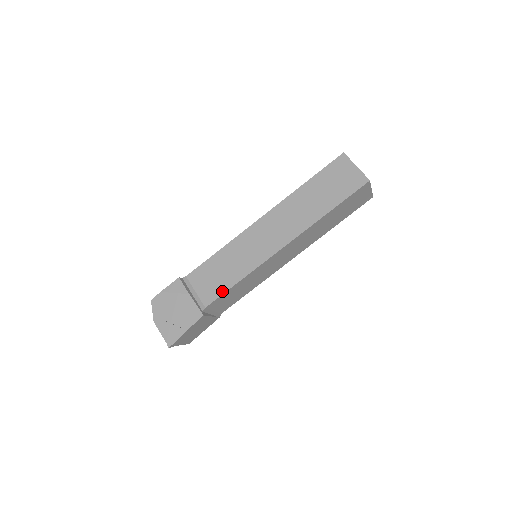
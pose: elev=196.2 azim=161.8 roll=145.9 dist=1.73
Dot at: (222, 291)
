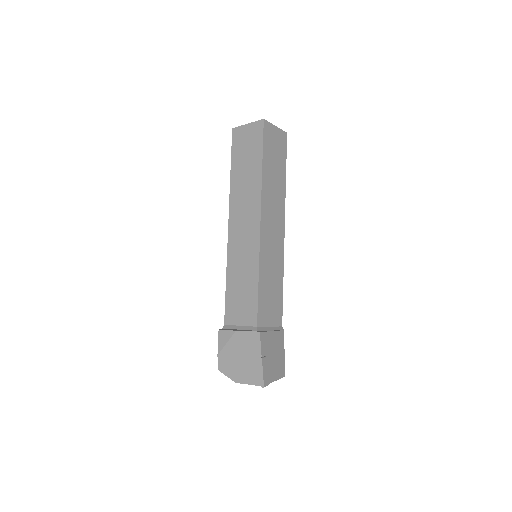
Dot at: (255, 301)
